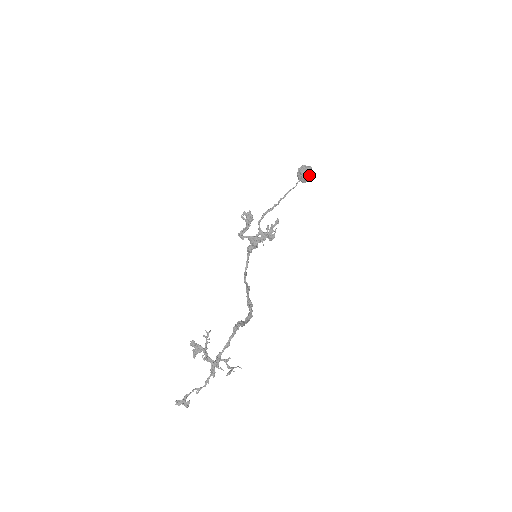
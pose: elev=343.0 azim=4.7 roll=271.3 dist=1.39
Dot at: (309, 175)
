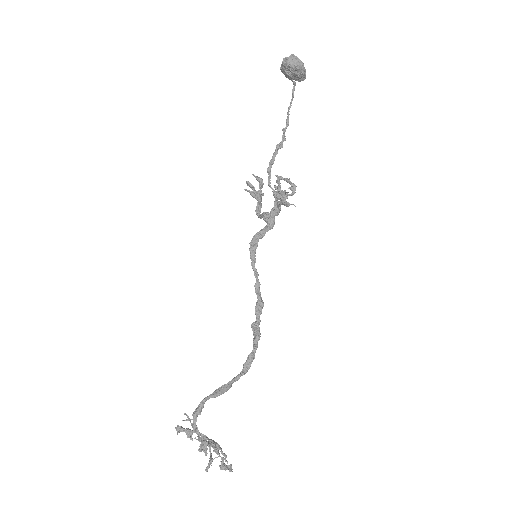
Dot at: (296, 70)
